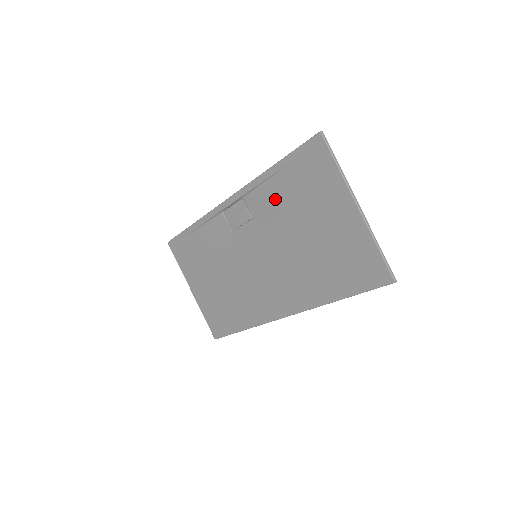
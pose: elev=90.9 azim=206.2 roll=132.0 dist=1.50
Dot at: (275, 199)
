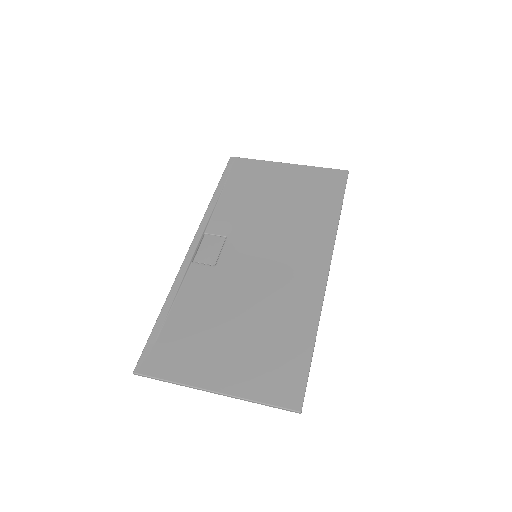
Dot at: (234, 207)
